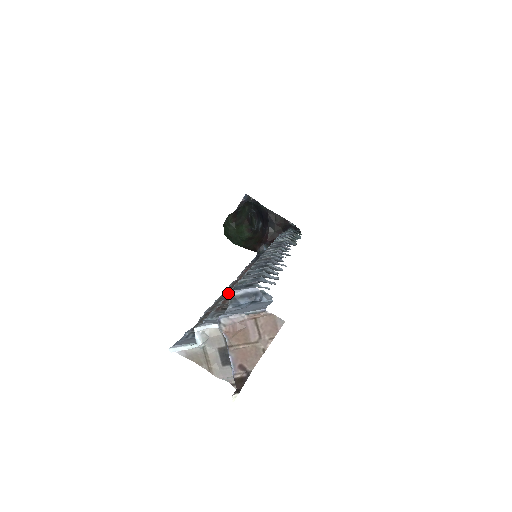
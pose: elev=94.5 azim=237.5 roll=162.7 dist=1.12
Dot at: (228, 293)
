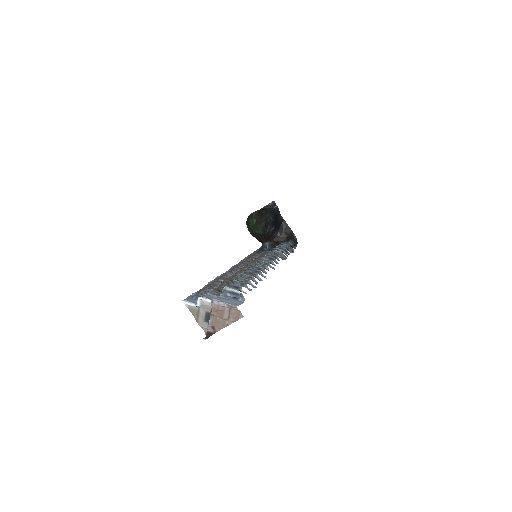
Dot at: (224, 287)
